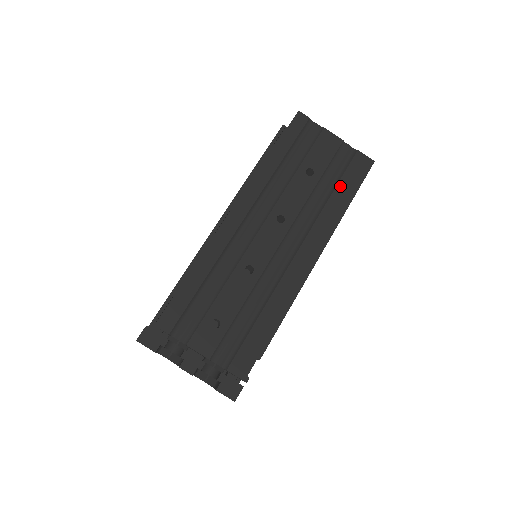
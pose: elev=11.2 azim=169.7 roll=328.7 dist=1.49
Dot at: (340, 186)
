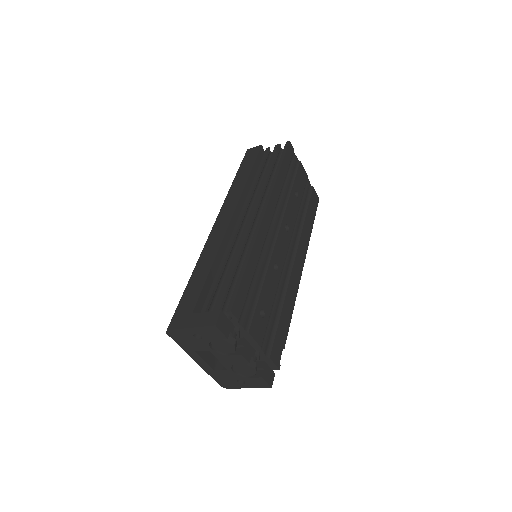
Dot at: (308, 211)
